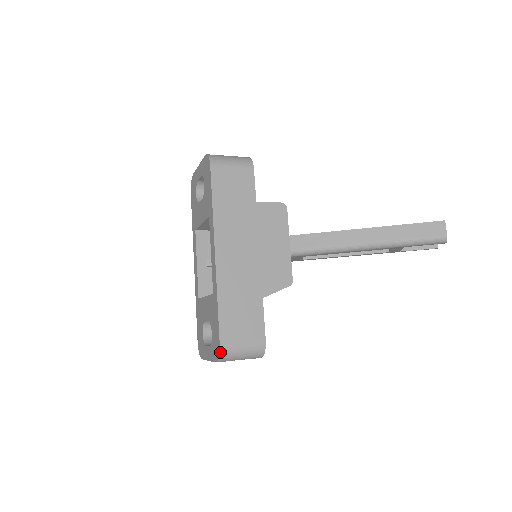
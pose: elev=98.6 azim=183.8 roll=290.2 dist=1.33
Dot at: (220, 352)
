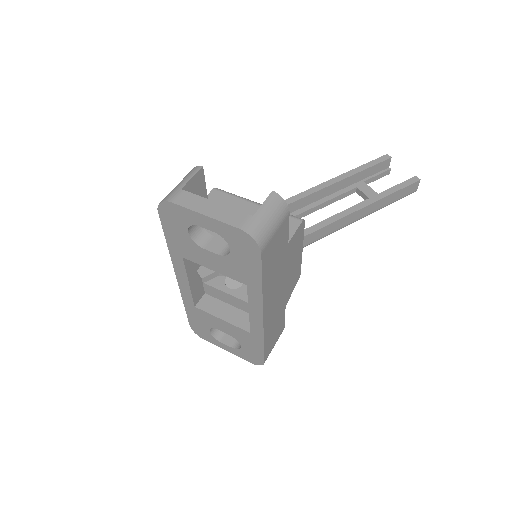
Dot at: (263, 364)
